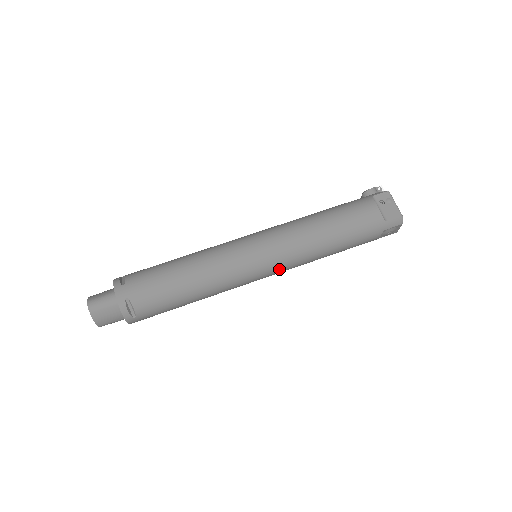
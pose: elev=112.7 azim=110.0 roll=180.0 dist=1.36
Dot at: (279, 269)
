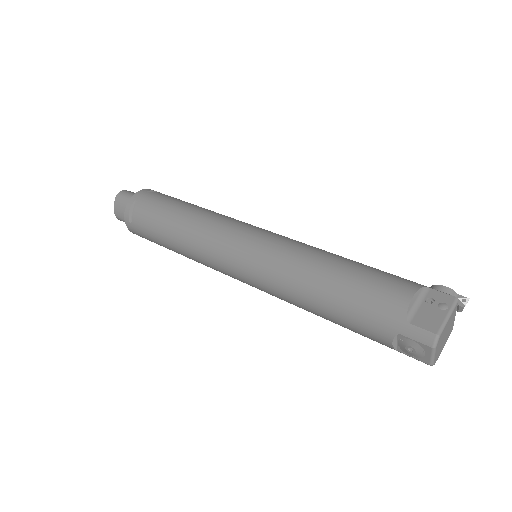
Dot at: (254, 277)
